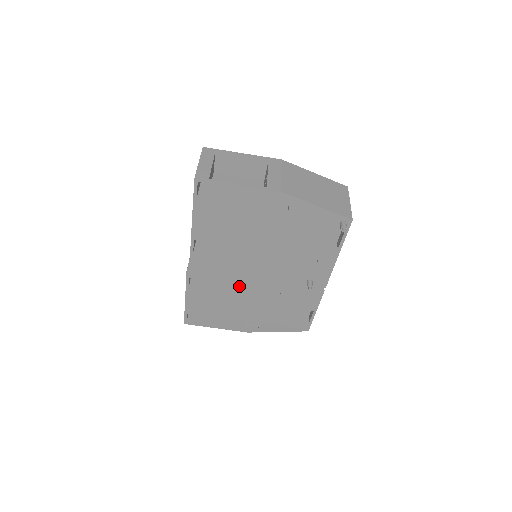
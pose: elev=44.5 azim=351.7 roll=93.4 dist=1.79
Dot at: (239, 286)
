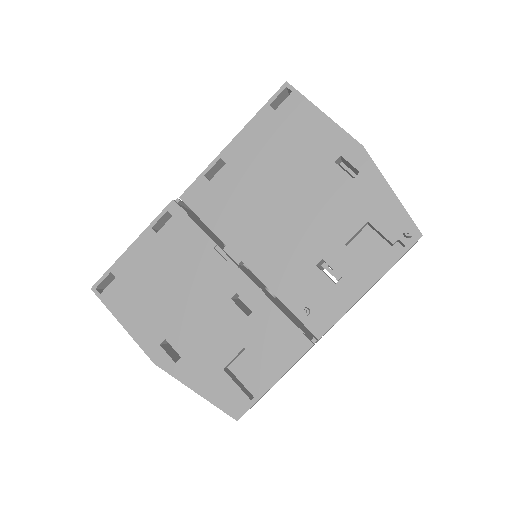
Dot at: (212, 263)
